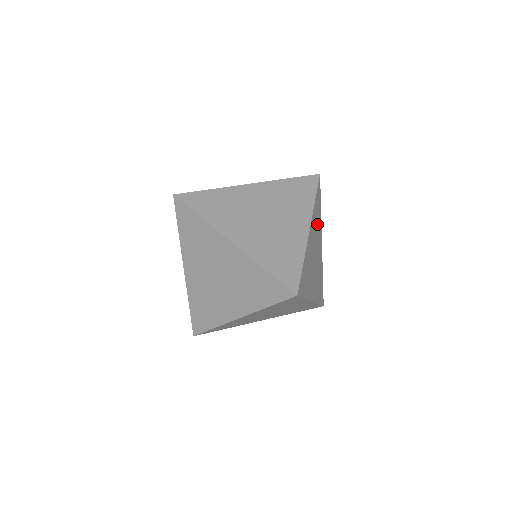
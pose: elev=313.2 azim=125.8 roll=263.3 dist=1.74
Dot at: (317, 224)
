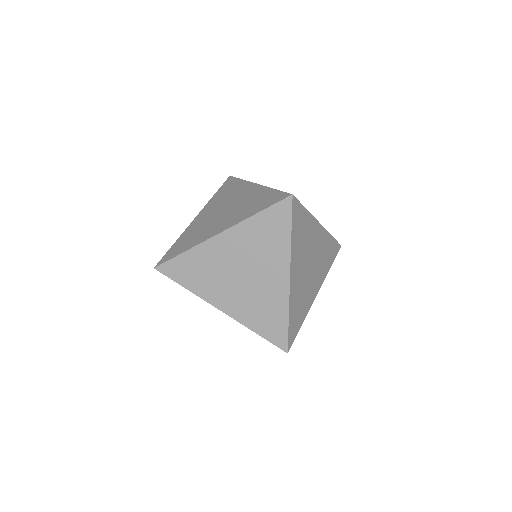
Dot at: (323, 259)
